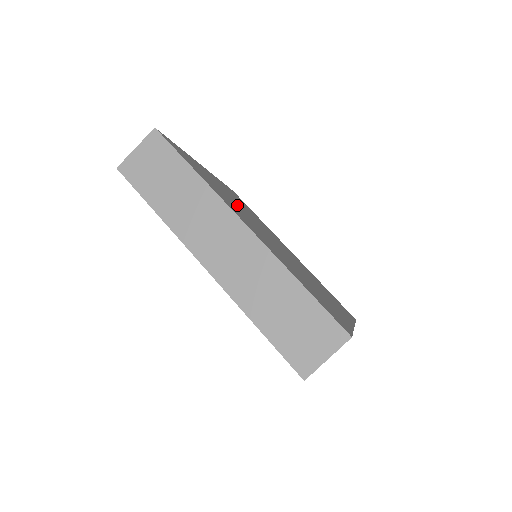
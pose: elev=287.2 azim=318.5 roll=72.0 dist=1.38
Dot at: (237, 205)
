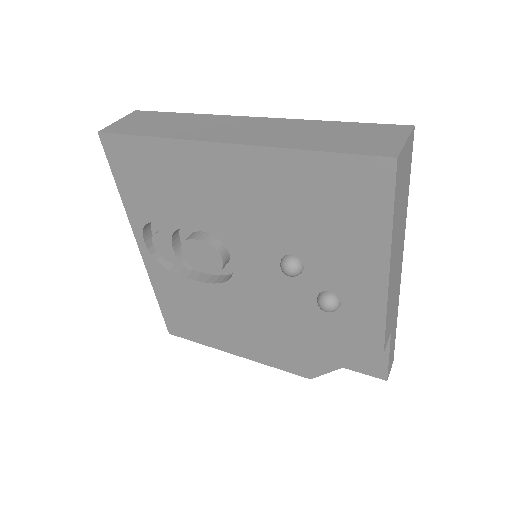
Dot at: occluded
